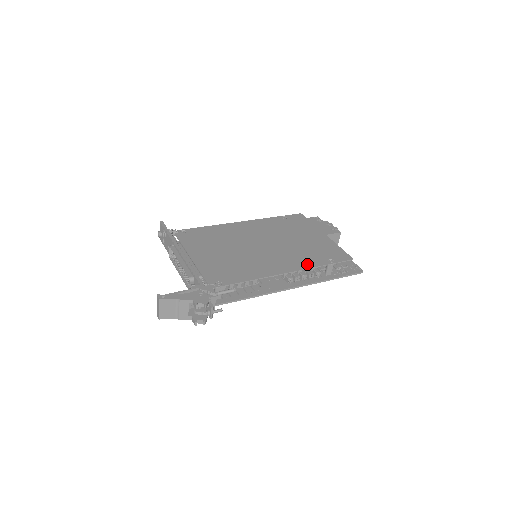
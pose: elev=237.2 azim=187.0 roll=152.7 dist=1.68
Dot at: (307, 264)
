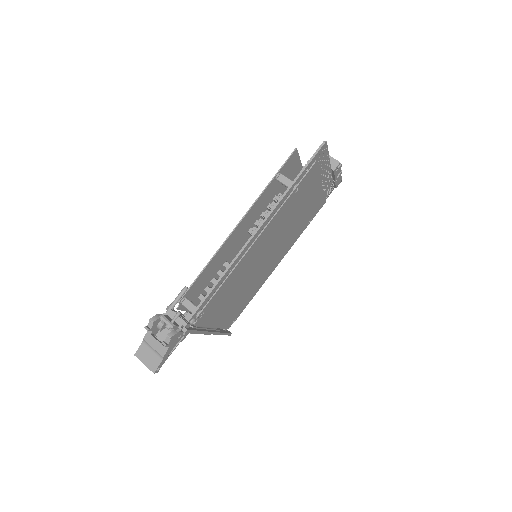
Dot at: (256, 204)
